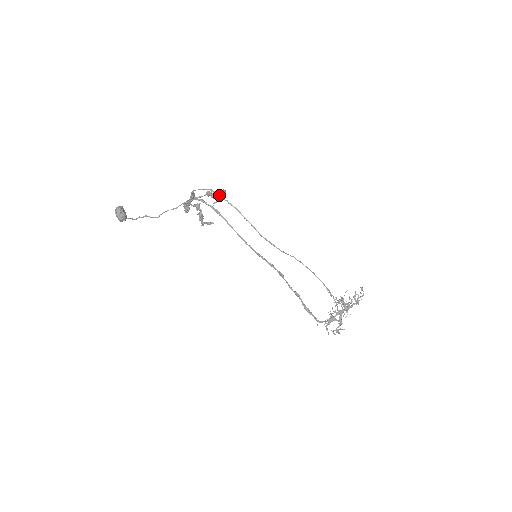
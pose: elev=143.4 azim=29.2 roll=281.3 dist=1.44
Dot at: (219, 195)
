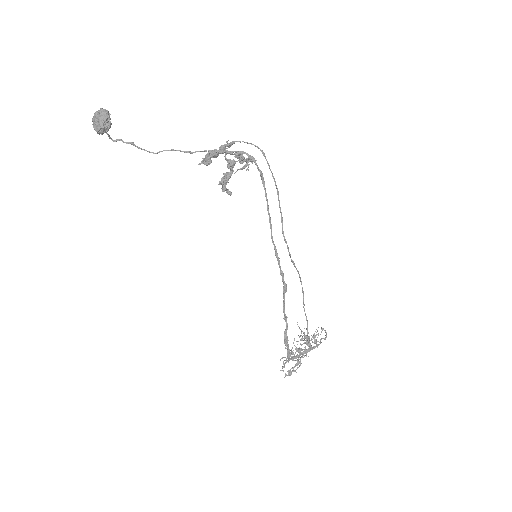
Dot at: occluded
